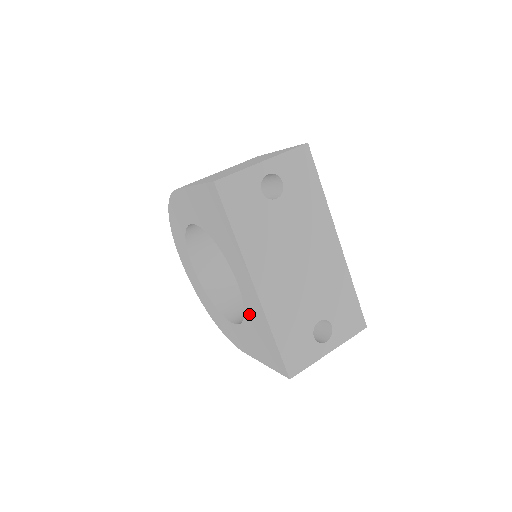
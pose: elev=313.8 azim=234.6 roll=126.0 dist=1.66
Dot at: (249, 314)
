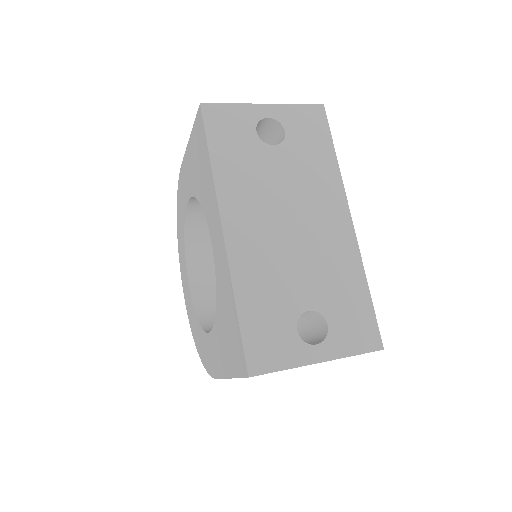
Dot at: (219, 292)
